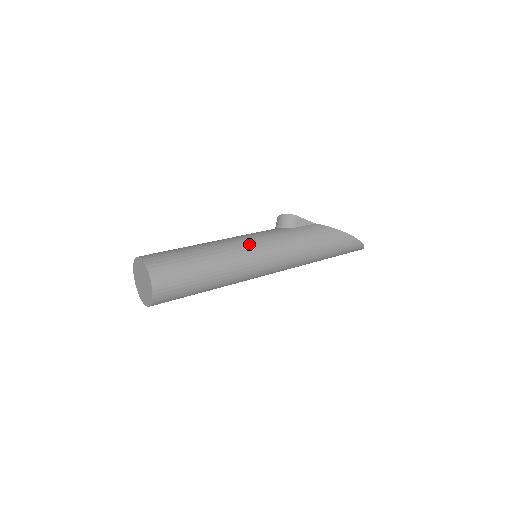
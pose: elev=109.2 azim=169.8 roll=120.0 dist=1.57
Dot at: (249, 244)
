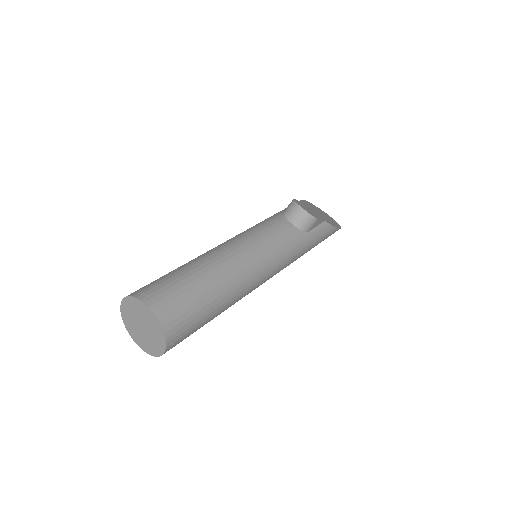
Dot at: (266, 271)
